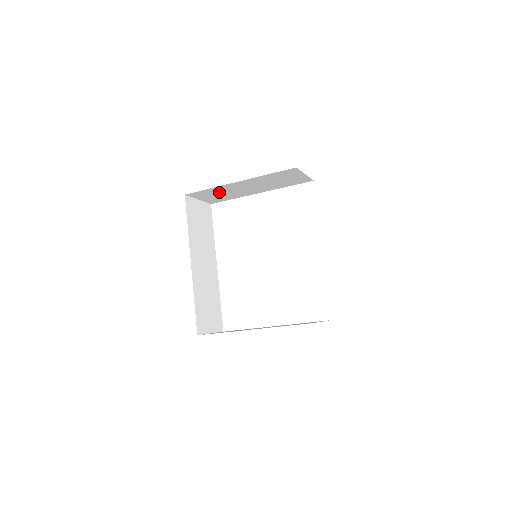
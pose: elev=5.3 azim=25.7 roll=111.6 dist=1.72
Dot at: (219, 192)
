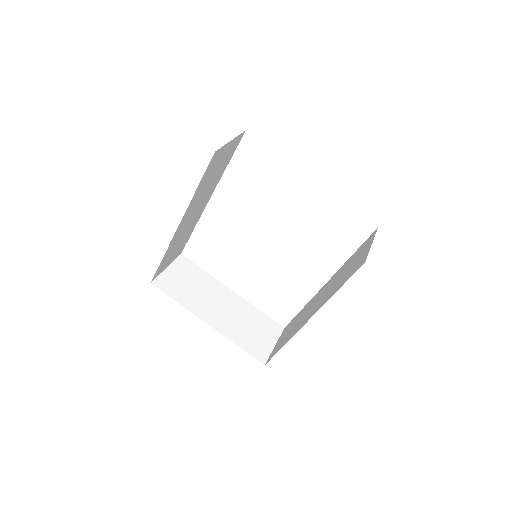
Dot at: occluded
